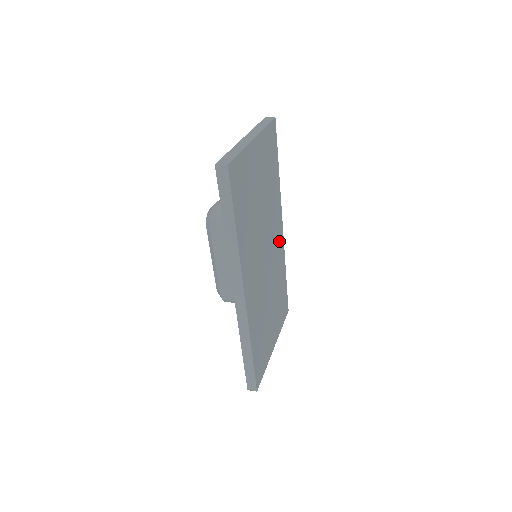
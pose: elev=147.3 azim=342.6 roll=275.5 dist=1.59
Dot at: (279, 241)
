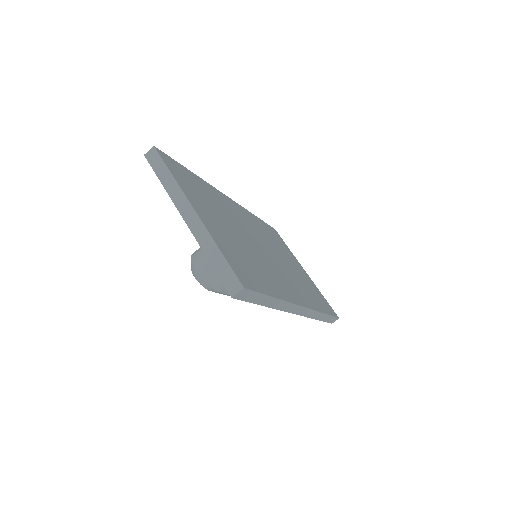
Dot at: (242, 213)
